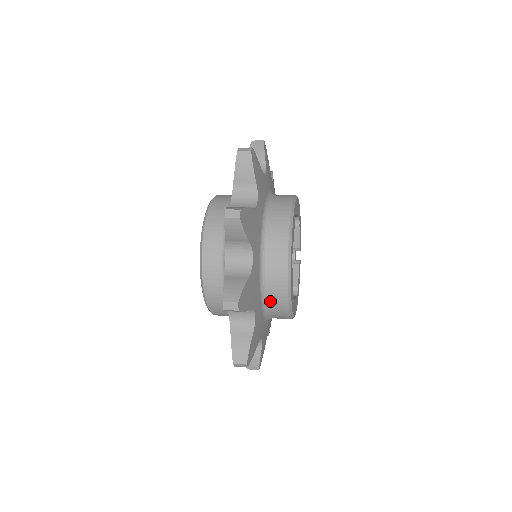
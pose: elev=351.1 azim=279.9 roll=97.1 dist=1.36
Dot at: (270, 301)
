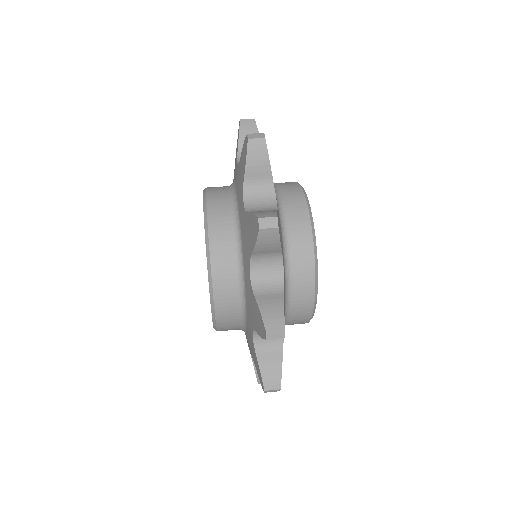
Dot at: occluded
